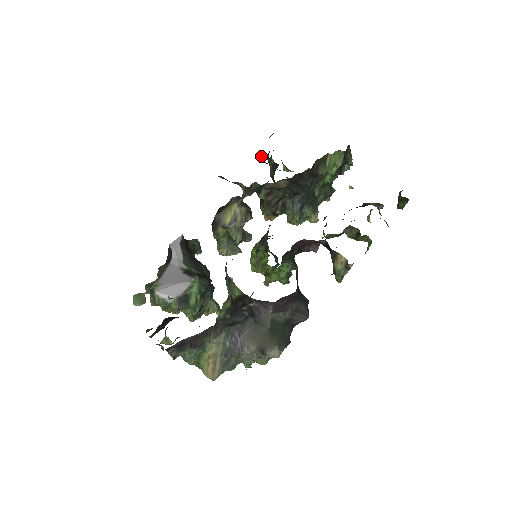
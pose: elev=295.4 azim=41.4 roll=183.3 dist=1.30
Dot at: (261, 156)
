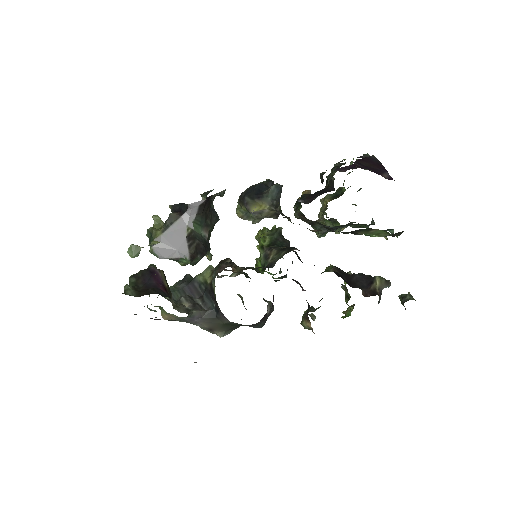
Dot at: occluded
